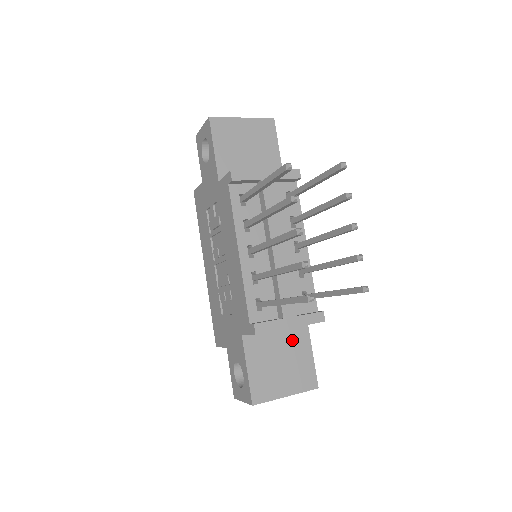
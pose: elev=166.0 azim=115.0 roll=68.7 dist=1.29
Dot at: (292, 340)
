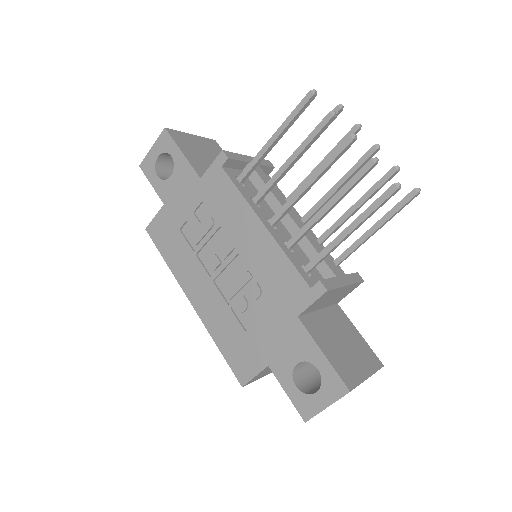
Dot at: (337, 321)
